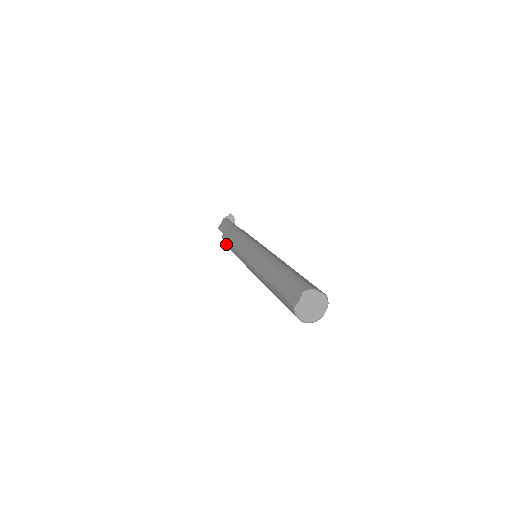
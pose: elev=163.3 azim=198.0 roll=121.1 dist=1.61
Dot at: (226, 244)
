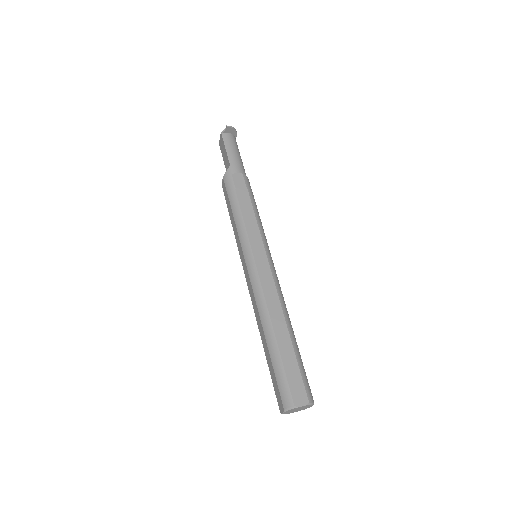
Dot at: occluded
